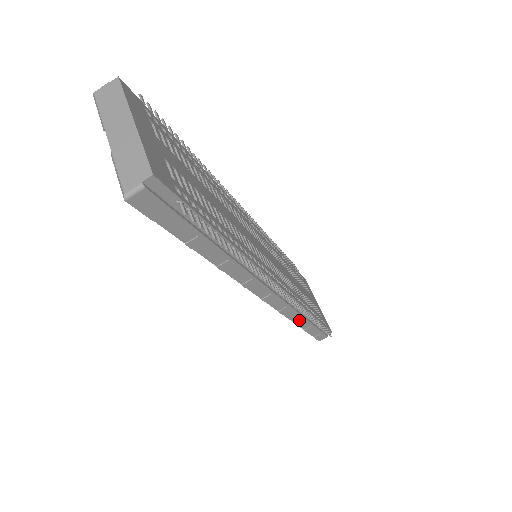
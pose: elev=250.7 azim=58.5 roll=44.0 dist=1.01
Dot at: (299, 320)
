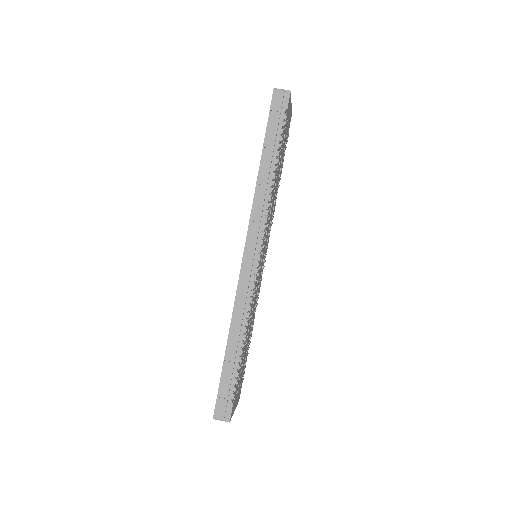
Dot at: (235, 330)
